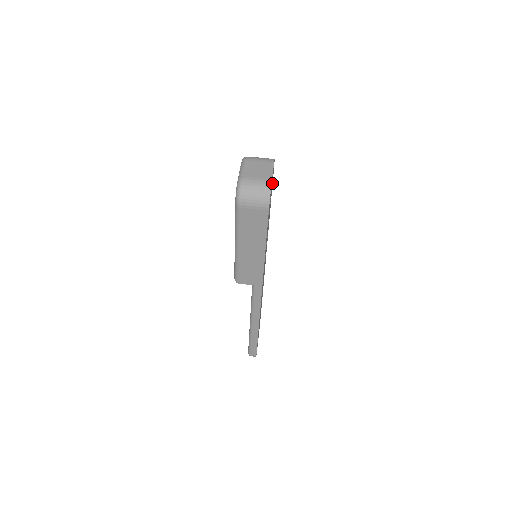
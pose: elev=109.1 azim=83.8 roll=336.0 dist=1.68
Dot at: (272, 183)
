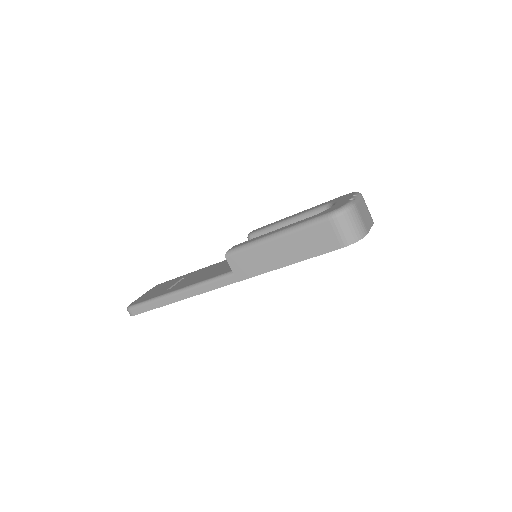
Dot at: occluded
